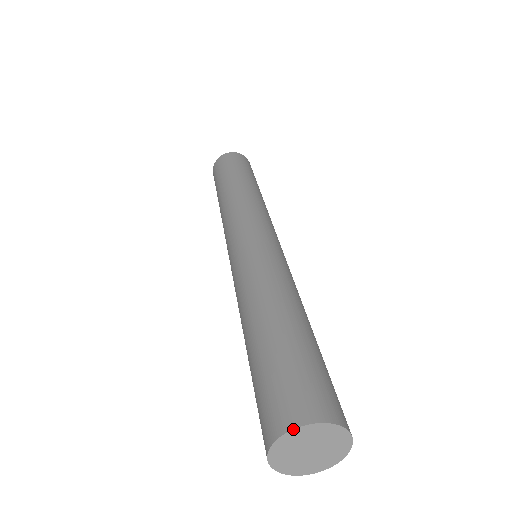
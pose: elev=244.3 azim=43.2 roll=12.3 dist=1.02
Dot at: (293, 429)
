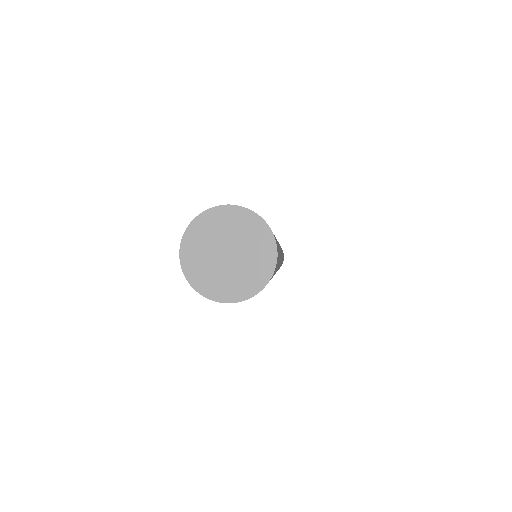
Dot at: (184, 232)
